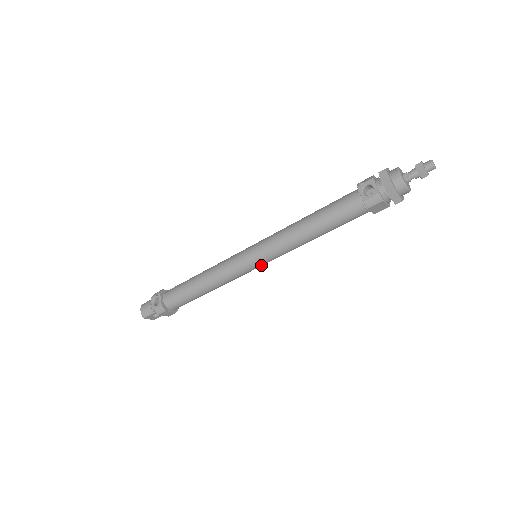
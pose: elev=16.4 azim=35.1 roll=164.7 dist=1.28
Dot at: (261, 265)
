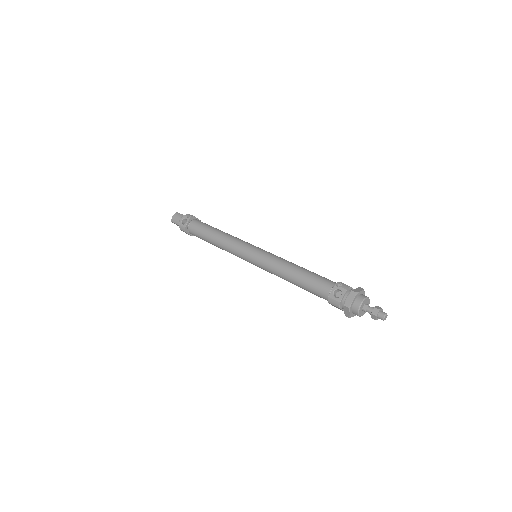
Dot at: (254, 264)
